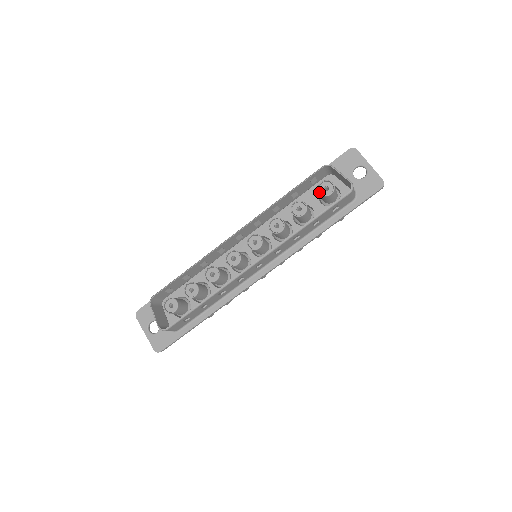
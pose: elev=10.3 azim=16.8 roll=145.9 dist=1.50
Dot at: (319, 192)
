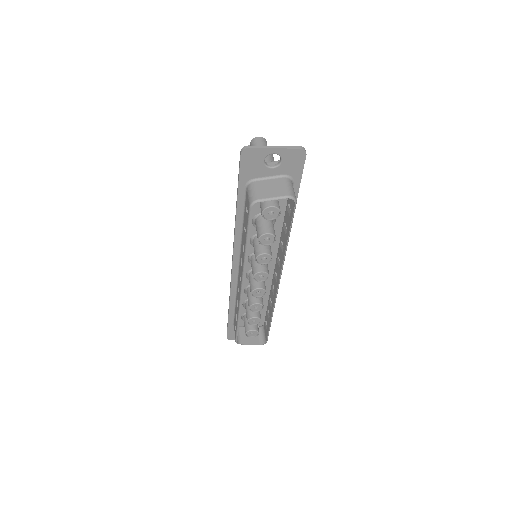
Dot at: occluded
